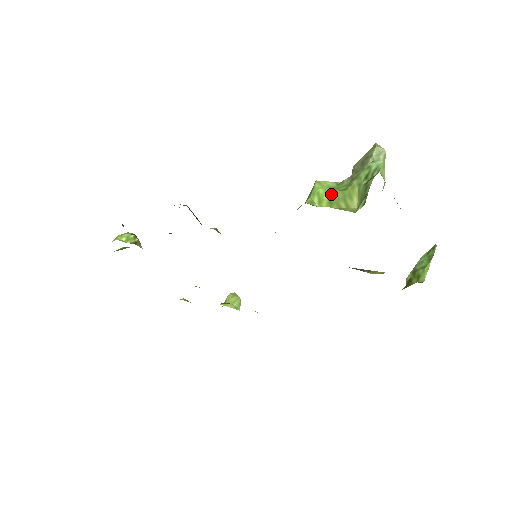
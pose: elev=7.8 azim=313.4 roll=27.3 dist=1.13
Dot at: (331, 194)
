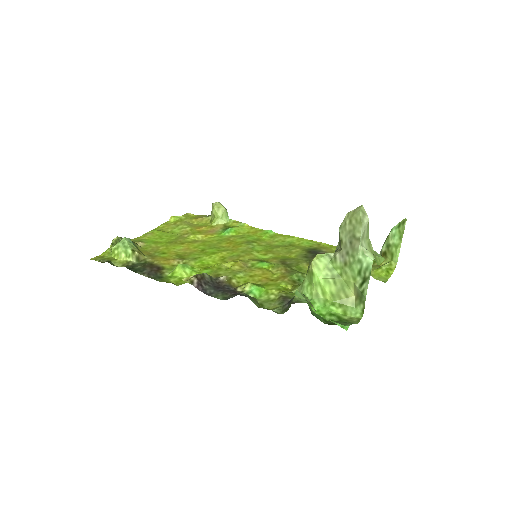
Dot at: (331, 285)
